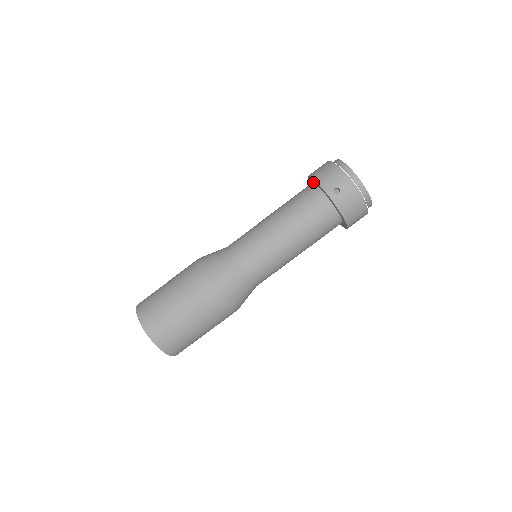
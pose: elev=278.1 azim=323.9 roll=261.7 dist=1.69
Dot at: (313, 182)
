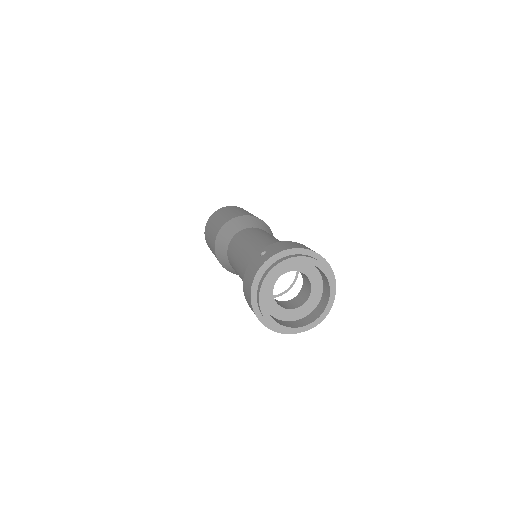
Dot at: occluded
